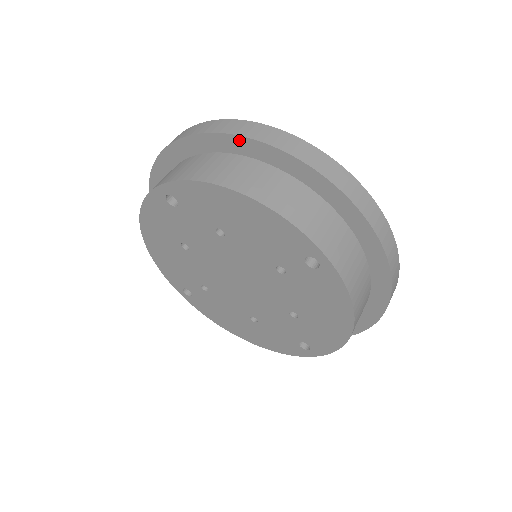
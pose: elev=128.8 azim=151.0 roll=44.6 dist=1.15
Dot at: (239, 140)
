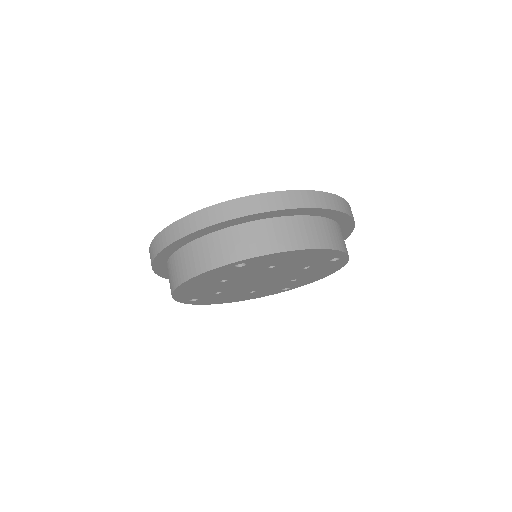
Dot at: (292, 210)
